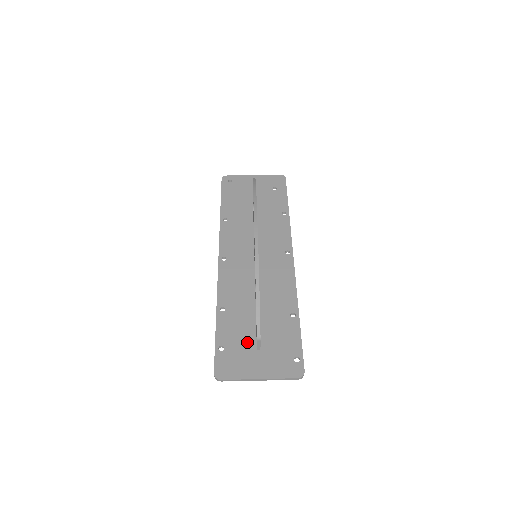
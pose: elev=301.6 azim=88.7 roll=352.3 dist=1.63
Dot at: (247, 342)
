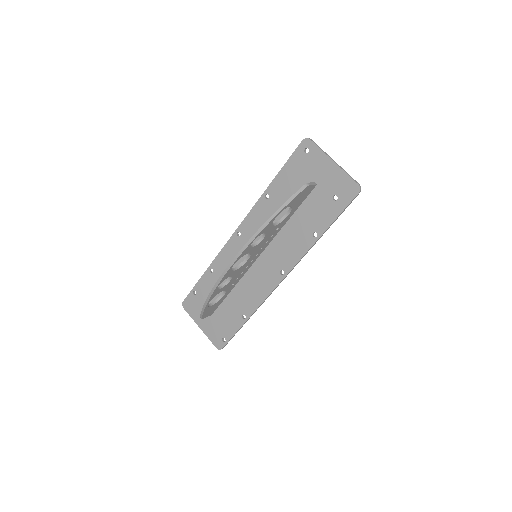
Dot at: occluded
